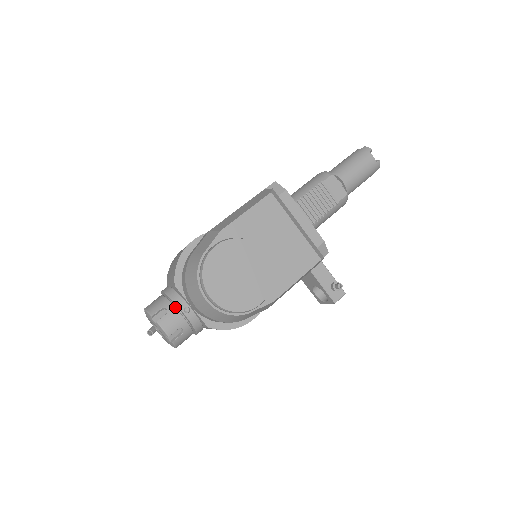
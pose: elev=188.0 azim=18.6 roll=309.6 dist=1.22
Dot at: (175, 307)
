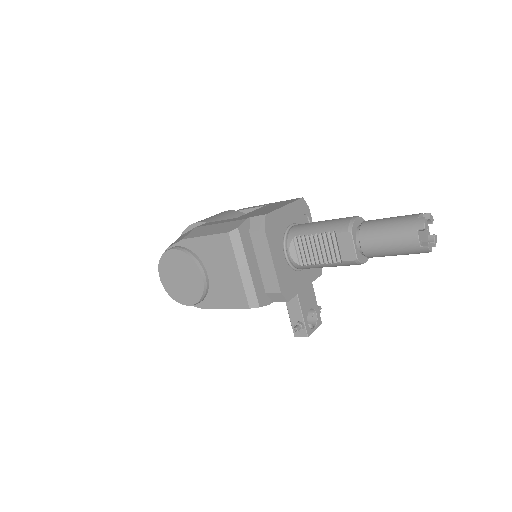
Dot at: occluded
